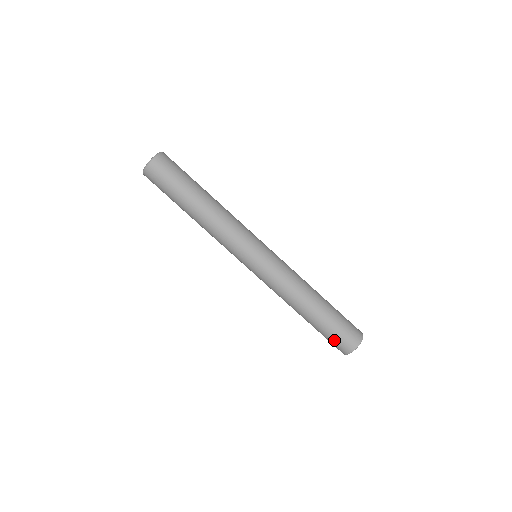
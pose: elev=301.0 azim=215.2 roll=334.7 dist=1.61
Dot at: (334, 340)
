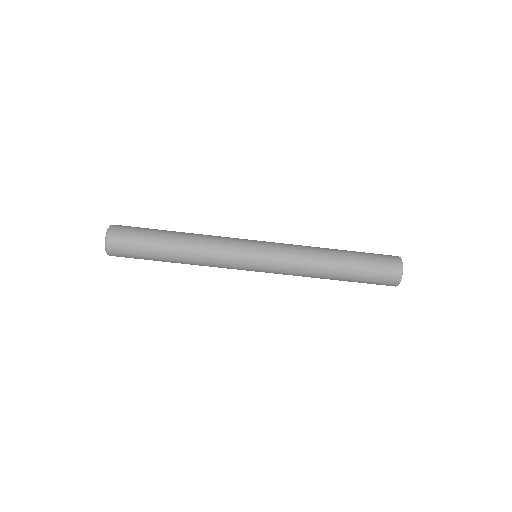
Dot at: (380, 264)
